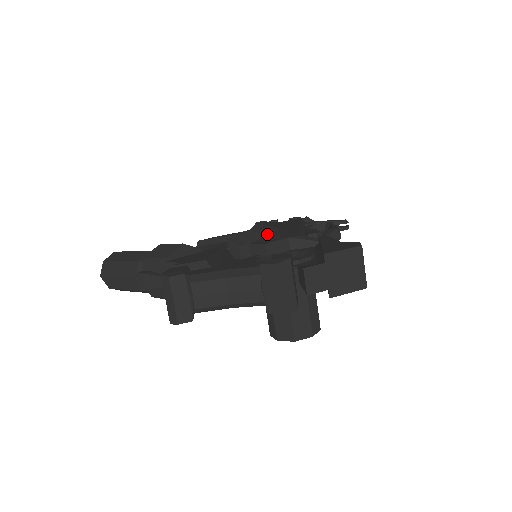
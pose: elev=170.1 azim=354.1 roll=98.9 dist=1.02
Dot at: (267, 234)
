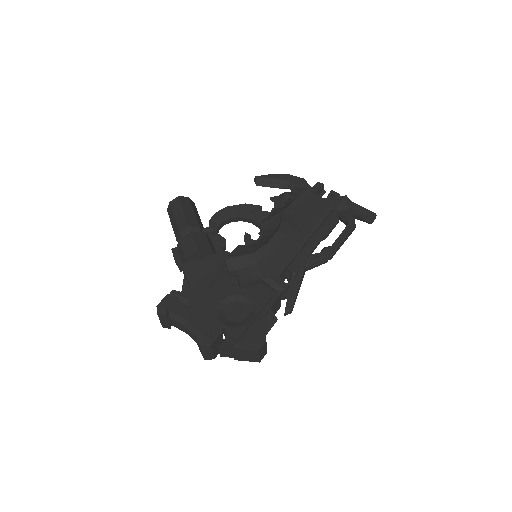
Dot at: (256, 262)
